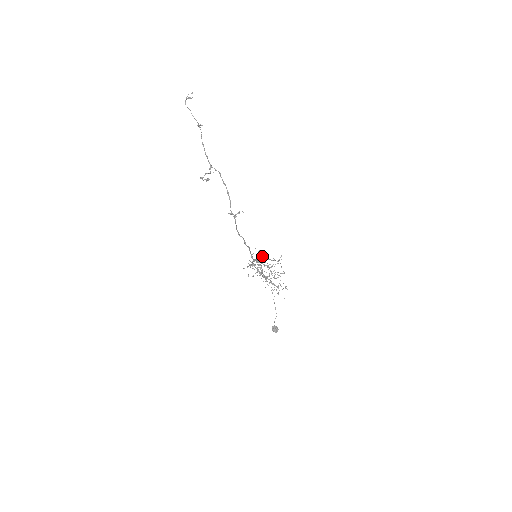
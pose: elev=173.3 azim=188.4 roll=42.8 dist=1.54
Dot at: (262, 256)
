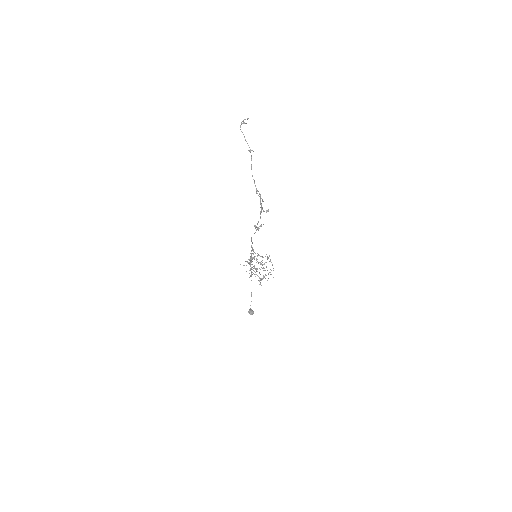
Dot at: (255, 253)
